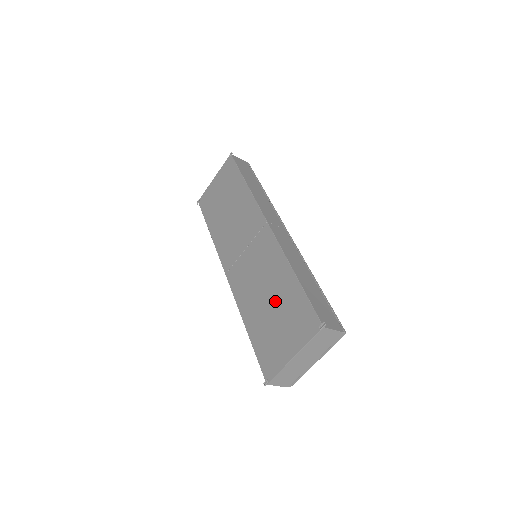
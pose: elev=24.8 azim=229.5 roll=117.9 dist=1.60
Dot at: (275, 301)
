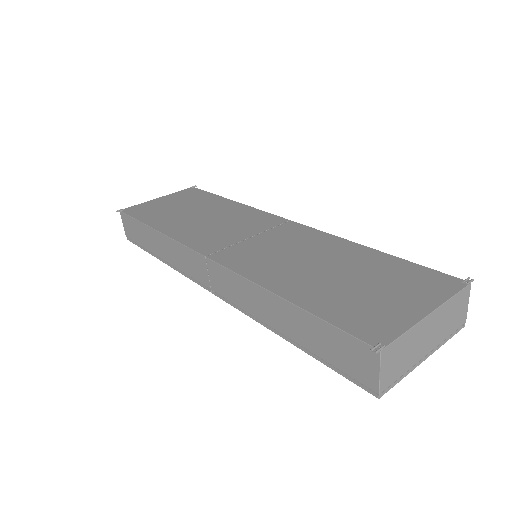
Dot at: (346, 269)
